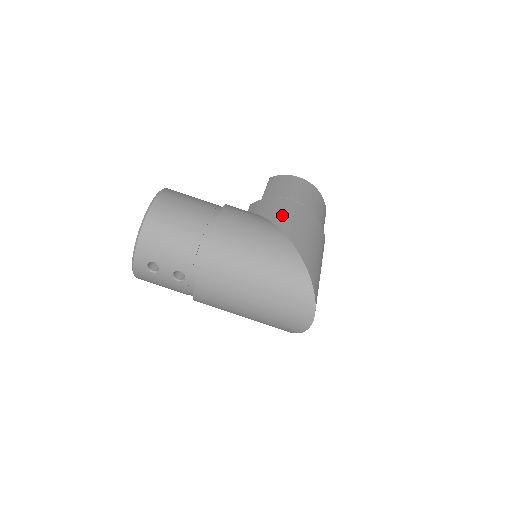
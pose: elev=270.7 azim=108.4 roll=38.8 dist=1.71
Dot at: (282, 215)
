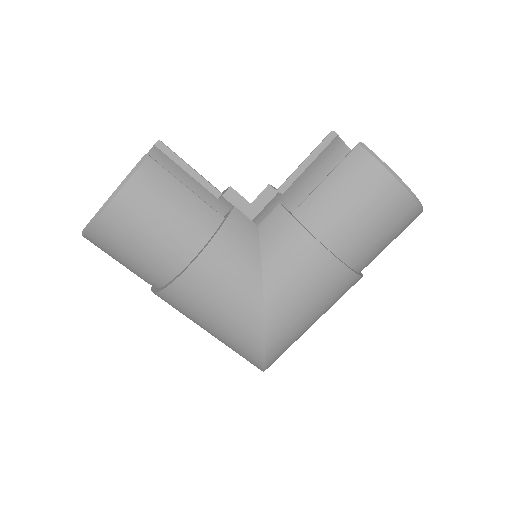
Dot at: (287, 283)
